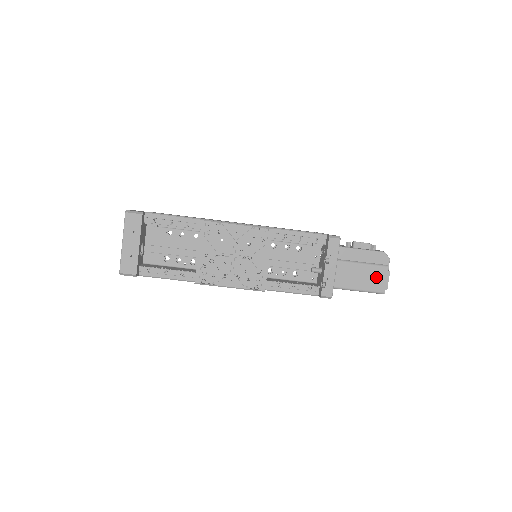
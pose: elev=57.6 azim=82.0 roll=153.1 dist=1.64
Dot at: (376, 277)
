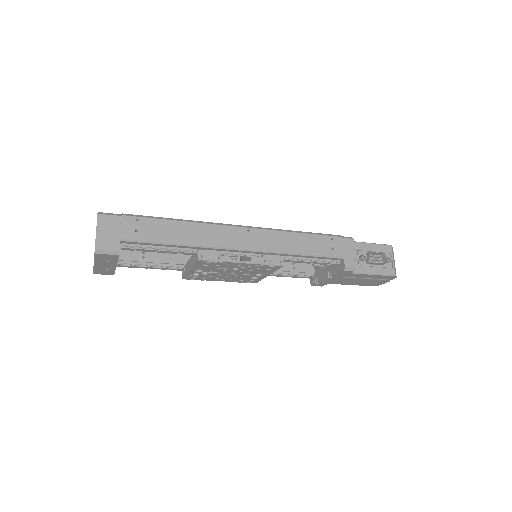
Dot at: (373, 282)
